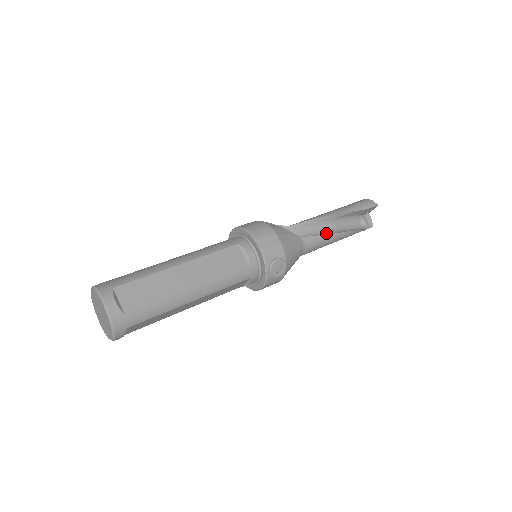
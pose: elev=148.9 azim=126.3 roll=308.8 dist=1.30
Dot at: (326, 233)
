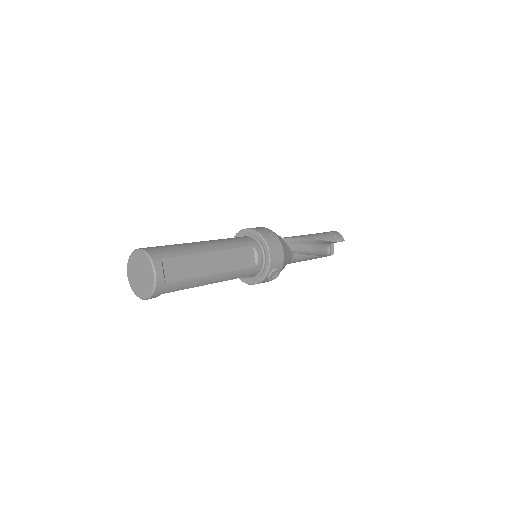
Dot at: (306, 252)
